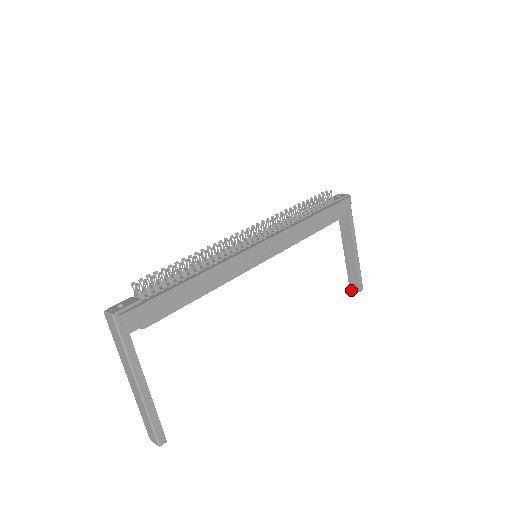
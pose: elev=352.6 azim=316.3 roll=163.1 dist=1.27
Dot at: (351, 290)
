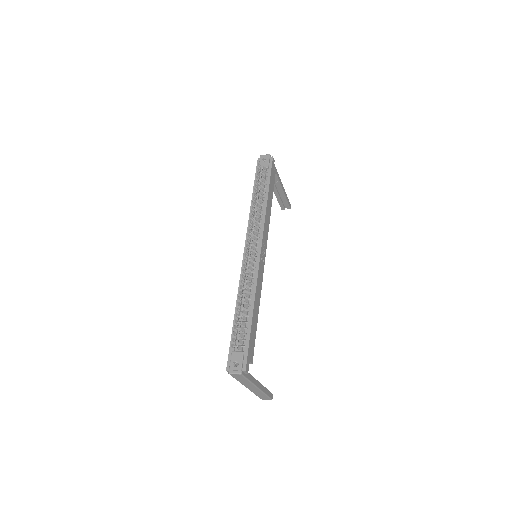
Dot at: occluded
